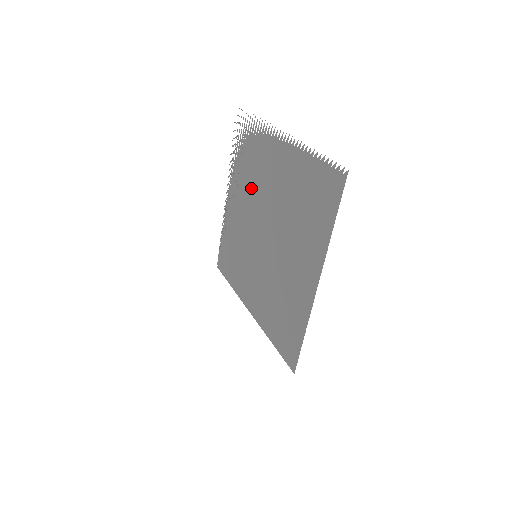
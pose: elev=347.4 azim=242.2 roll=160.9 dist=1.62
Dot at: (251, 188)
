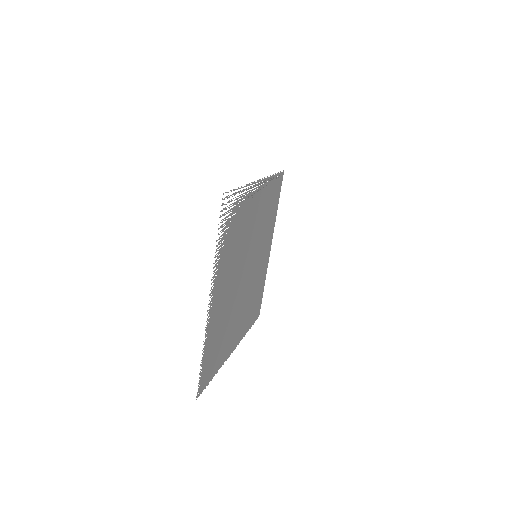
Dot at: (241, 243)
